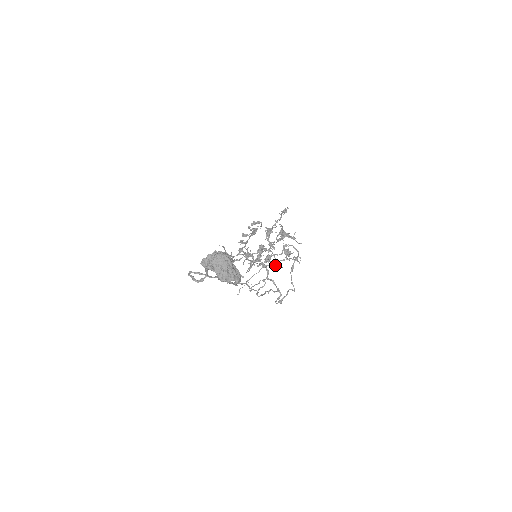
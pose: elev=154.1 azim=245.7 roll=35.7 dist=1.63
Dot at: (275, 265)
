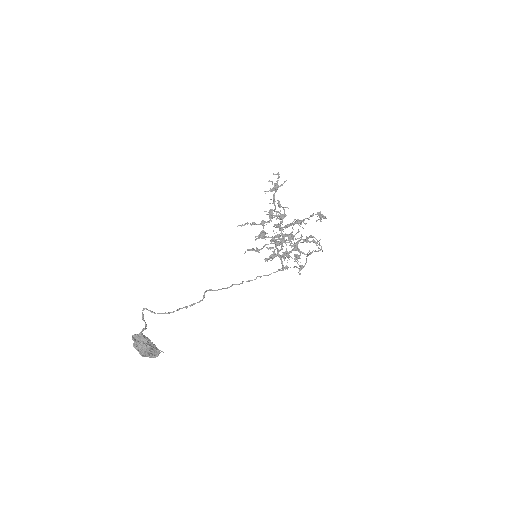
Dot at: (282, 257)
